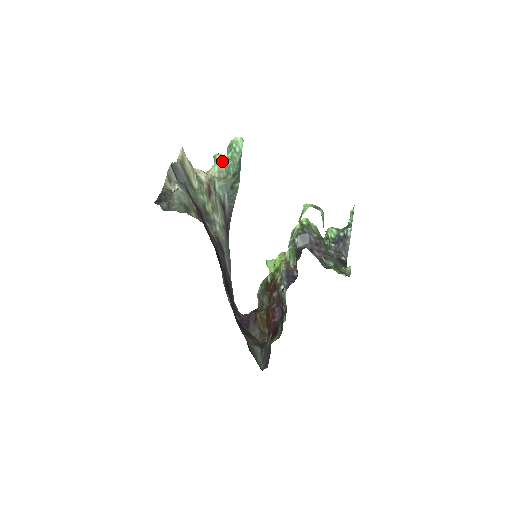
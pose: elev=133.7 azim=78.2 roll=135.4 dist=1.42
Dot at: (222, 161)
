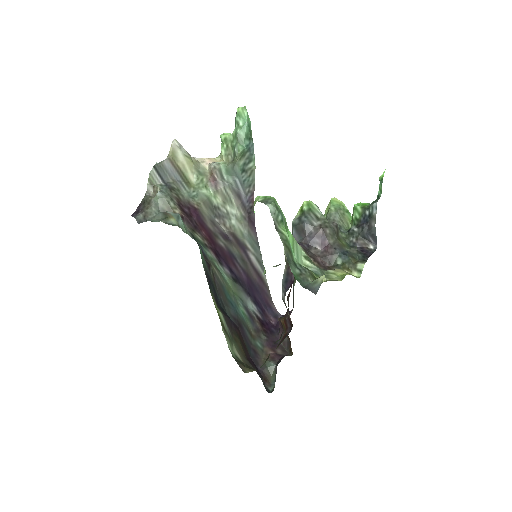
Dot at: (228, 141)
